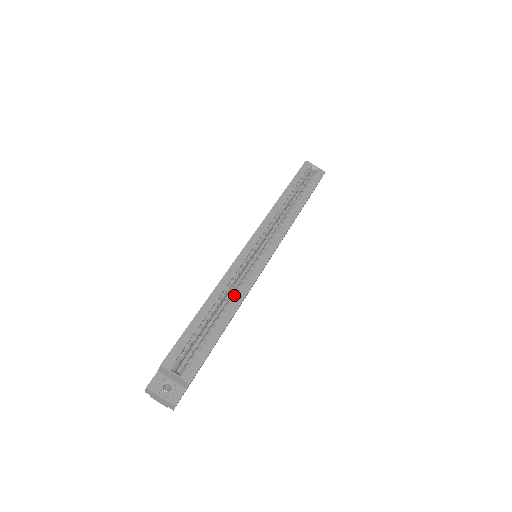
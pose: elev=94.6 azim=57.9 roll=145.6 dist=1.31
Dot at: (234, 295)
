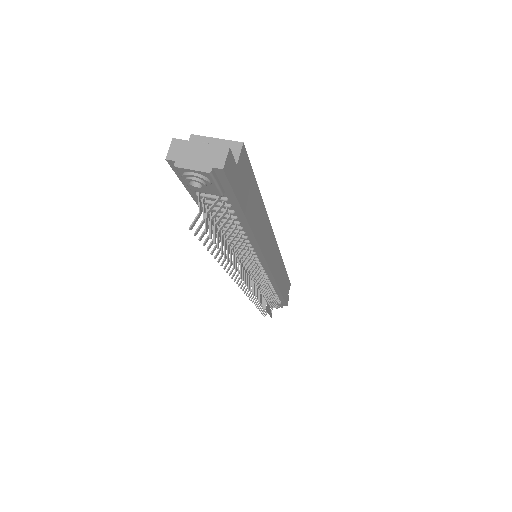
Dot at: occluded
